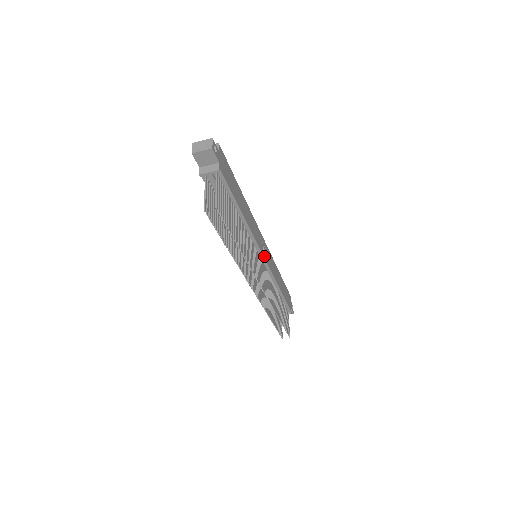
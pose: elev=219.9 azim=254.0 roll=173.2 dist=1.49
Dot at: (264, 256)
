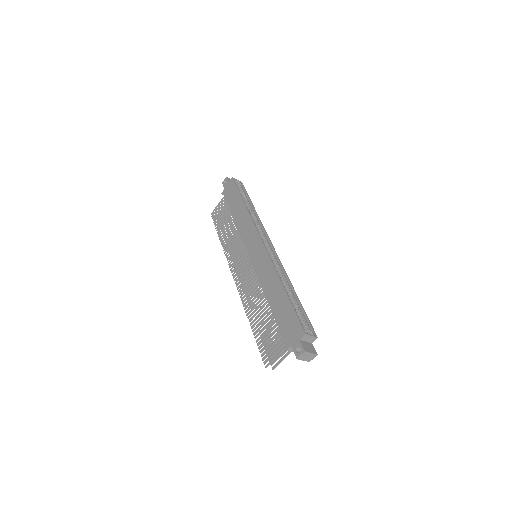
Dot at: occluded
